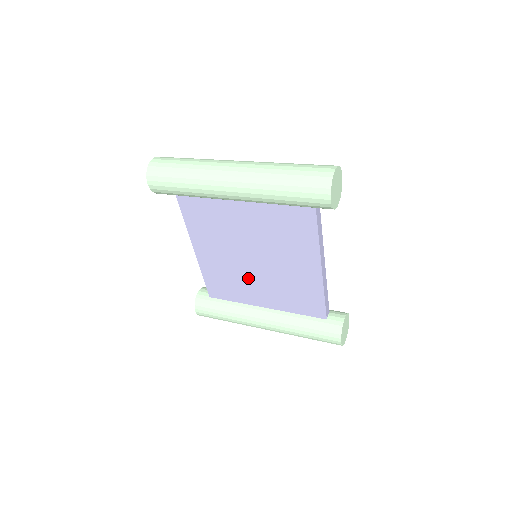
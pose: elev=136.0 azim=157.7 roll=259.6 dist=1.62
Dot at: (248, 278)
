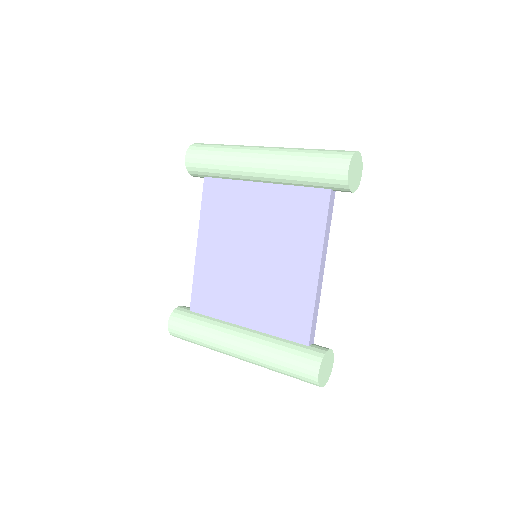
Dot at: (239, 282)
